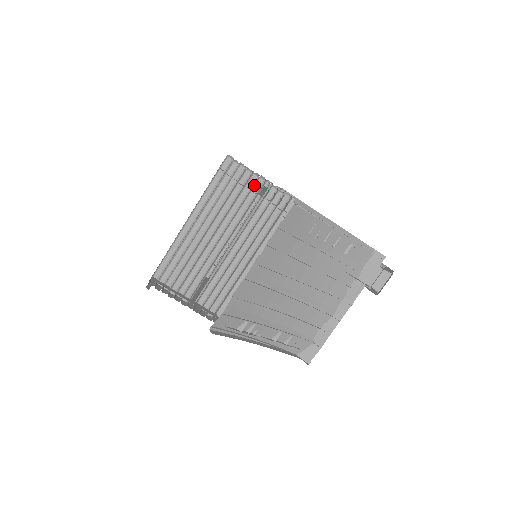
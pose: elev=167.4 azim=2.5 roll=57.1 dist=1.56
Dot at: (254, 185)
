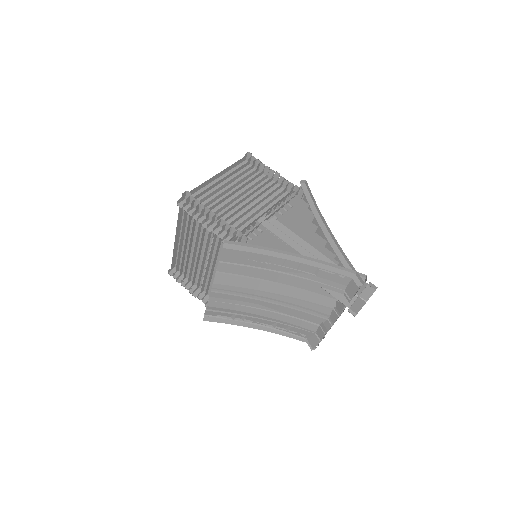
Dot at: (209, 216)
